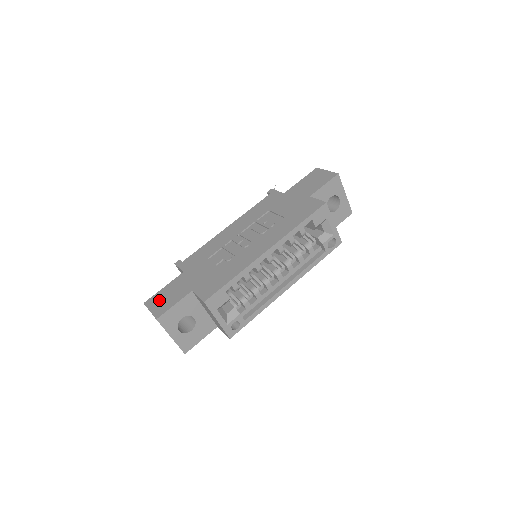
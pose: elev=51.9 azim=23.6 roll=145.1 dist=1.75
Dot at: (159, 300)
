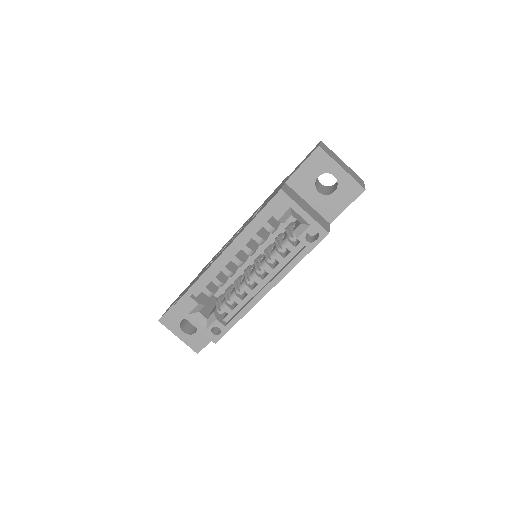
Dot at: occluded
